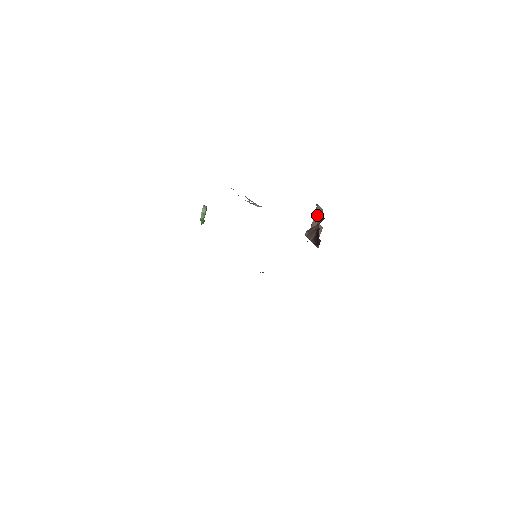
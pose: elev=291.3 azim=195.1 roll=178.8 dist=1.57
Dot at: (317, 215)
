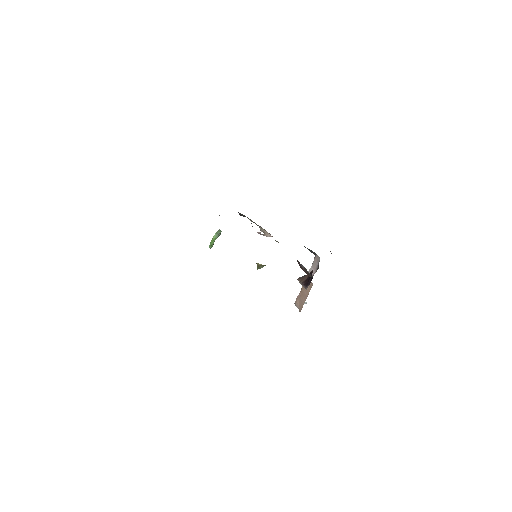
Dot at: (312, 269)
